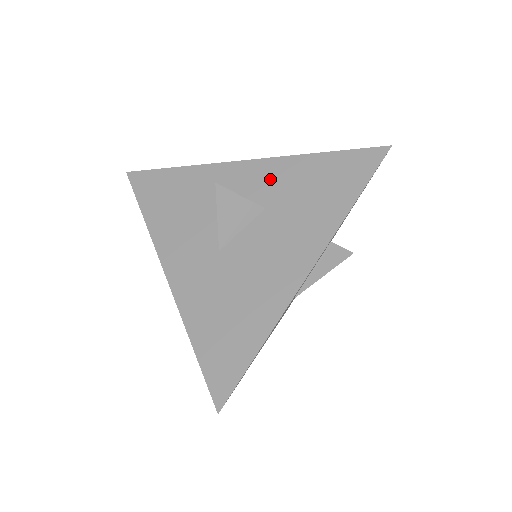
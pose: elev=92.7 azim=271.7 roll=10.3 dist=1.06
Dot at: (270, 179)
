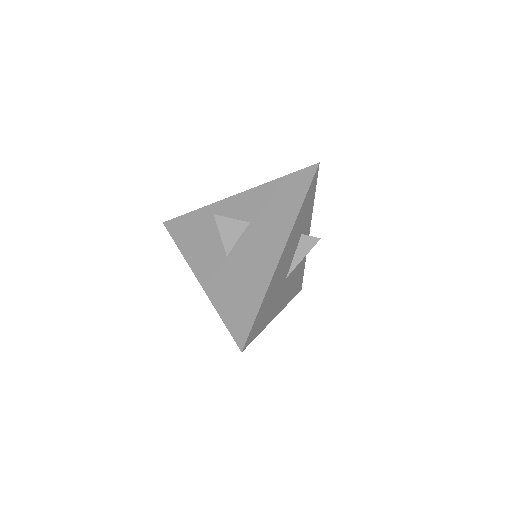
Dot at: (250, 203)
